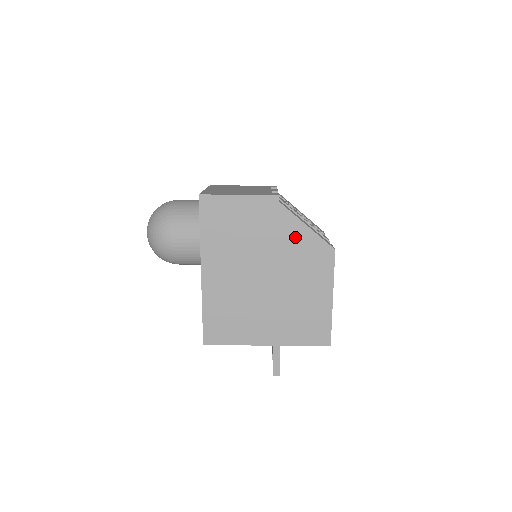
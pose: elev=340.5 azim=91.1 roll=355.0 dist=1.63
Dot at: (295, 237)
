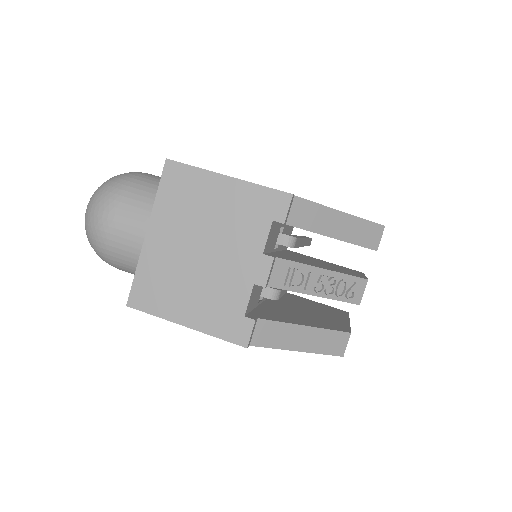
Dot at: occluded
